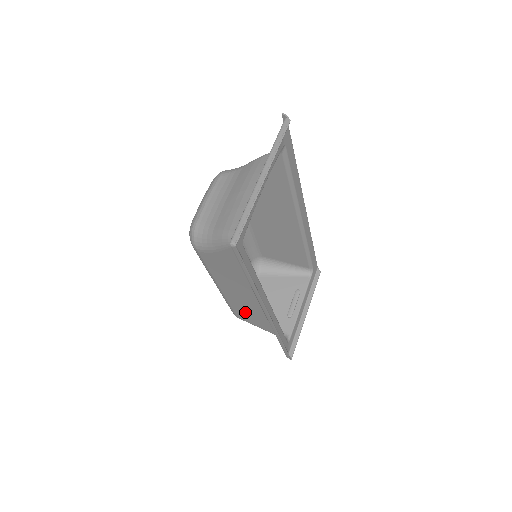
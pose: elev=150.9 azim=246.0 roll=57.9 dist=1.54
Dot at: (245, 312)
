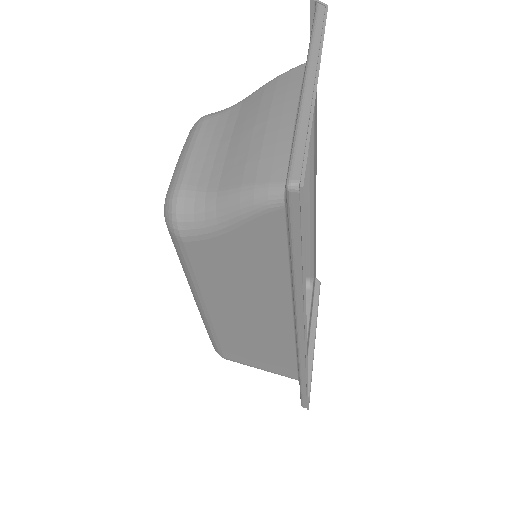
Dot at: (242, 346)
